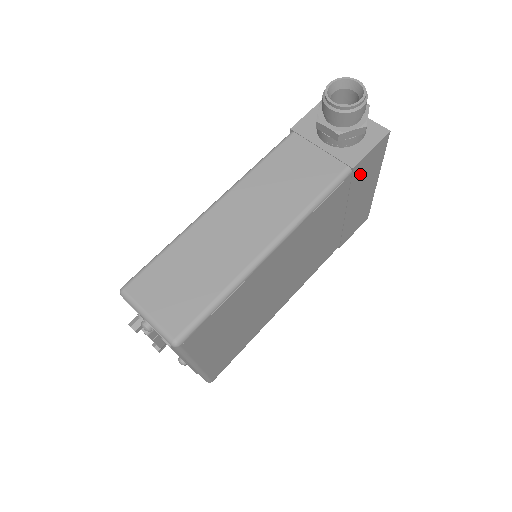
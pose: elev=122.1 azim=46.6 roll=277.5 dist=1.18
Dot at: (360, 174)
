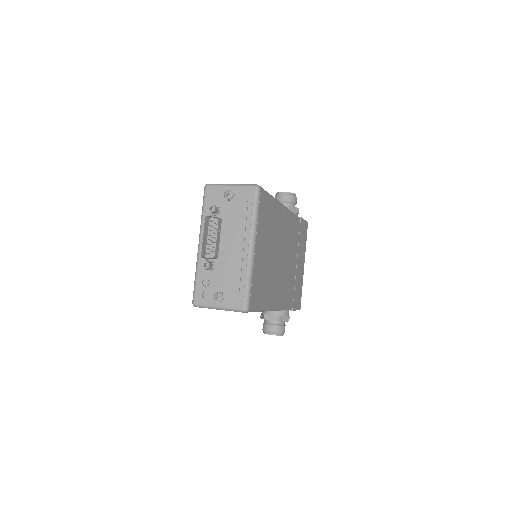
Dot at: (301, 233)
